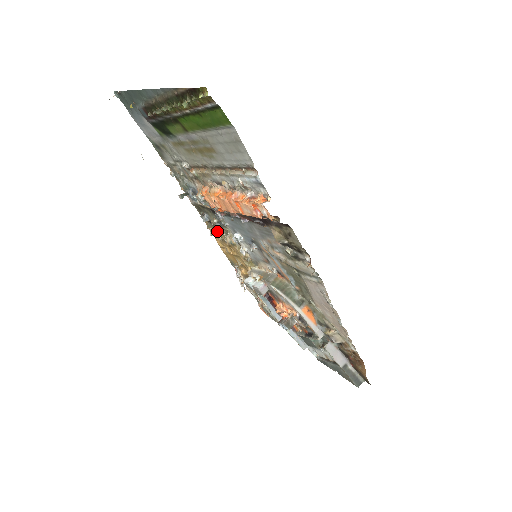
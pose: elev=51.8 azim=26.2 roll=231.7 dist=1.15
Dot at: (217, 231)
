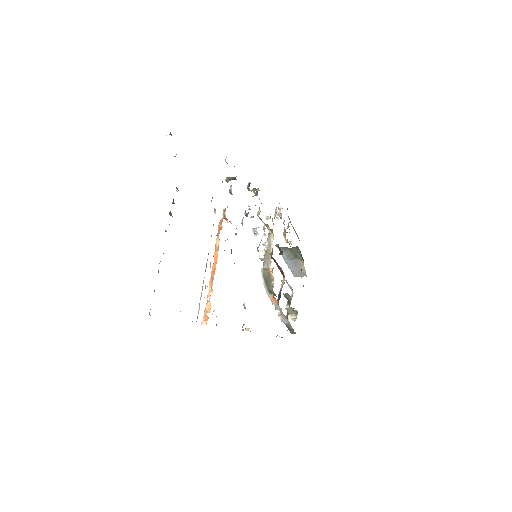
Dot at: occluded
